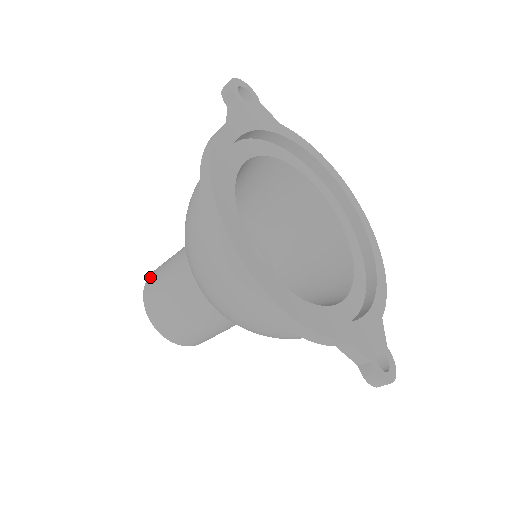
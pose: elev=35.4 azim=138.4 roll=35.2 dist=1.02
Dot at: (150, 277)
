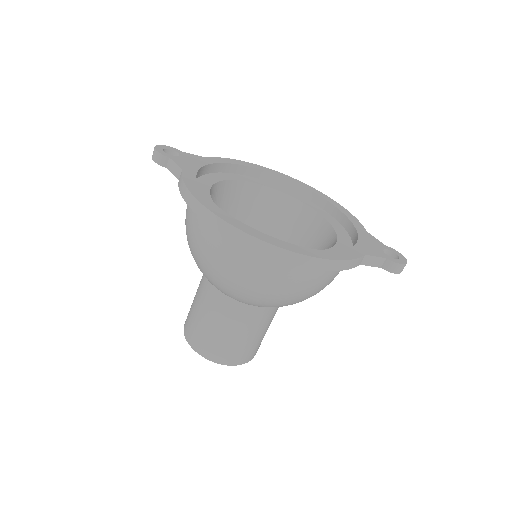
Dot at: (187, 333)
